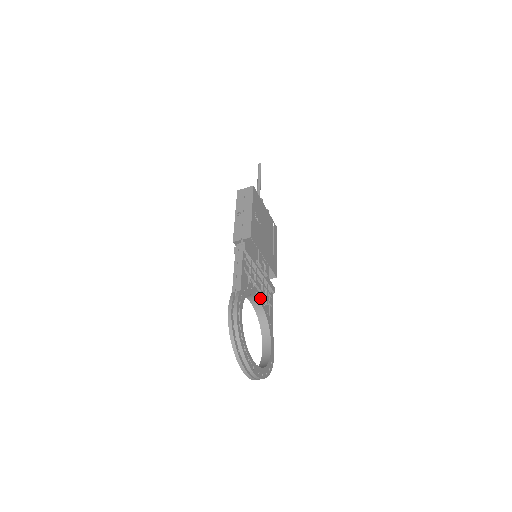
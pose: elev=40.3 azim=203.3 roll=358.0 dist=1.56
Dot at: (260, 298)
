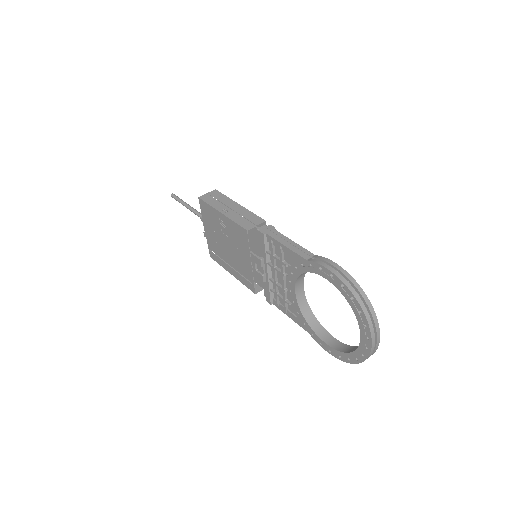
Dot at: occluded
